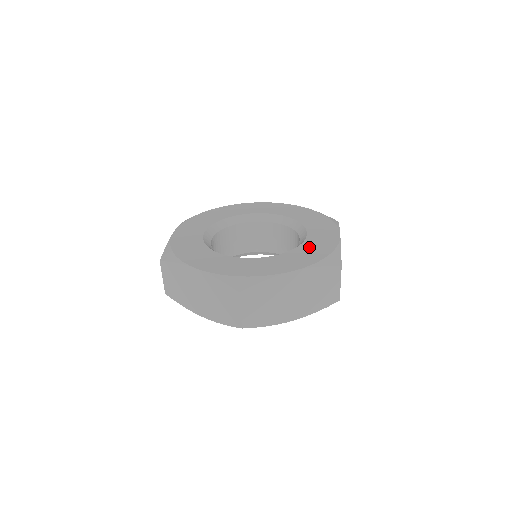
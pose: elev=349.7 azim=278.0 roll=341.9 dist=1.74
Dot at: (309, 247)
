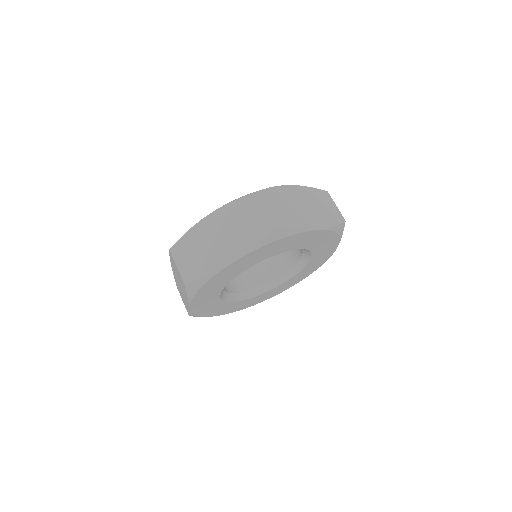
Dot at: occluded
